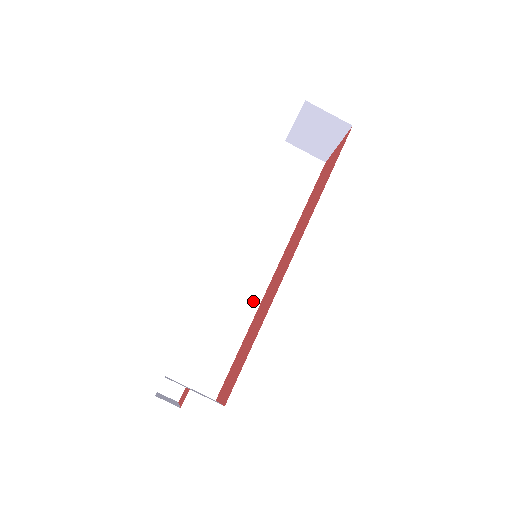
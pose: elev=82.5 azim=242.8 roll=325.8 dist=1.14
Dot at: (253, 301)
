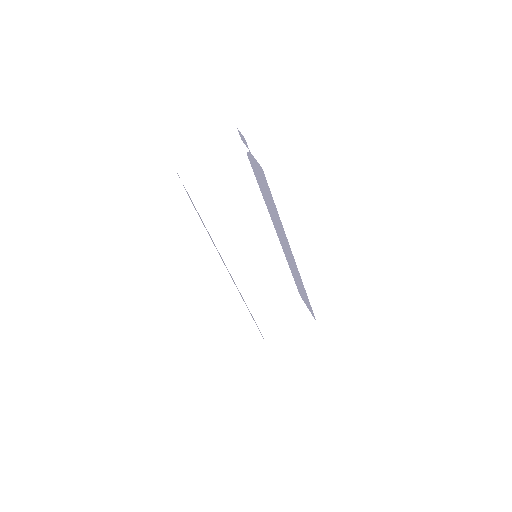
Dot at: occluded
